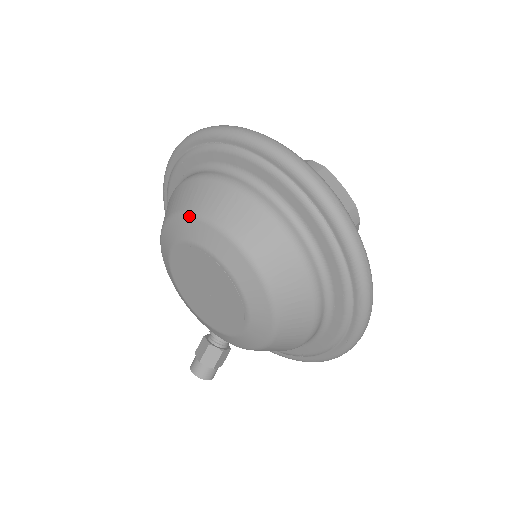
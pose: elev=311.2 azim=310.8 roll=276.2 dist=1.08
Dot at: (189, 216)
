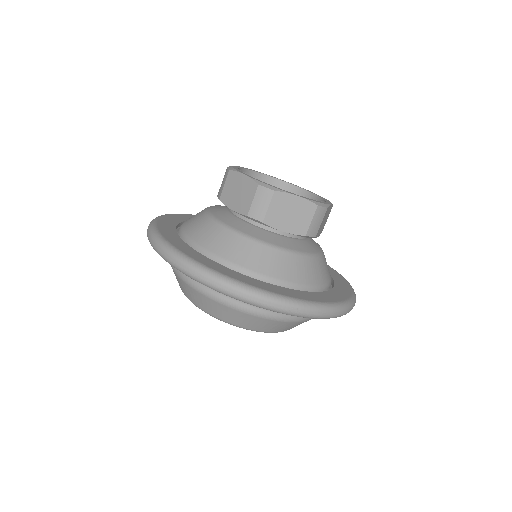
Dot at: occluded
